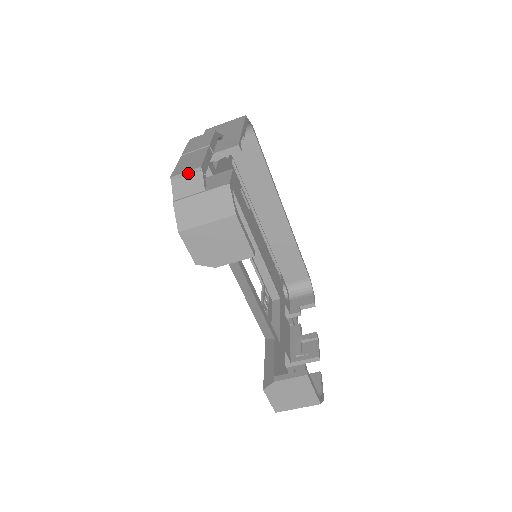
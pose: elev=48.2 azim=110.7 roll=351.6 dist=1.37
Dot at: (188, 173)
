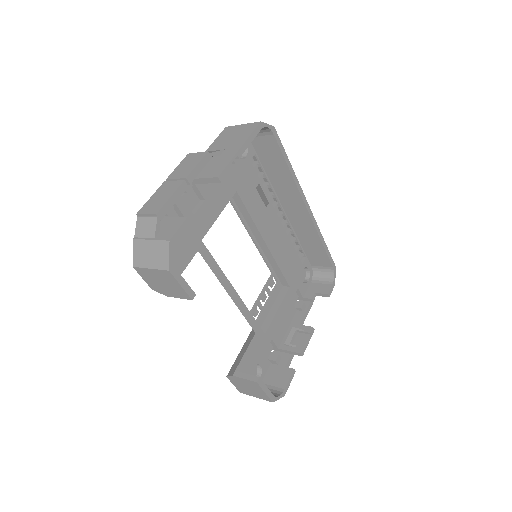
Dot at: (148, 215)
